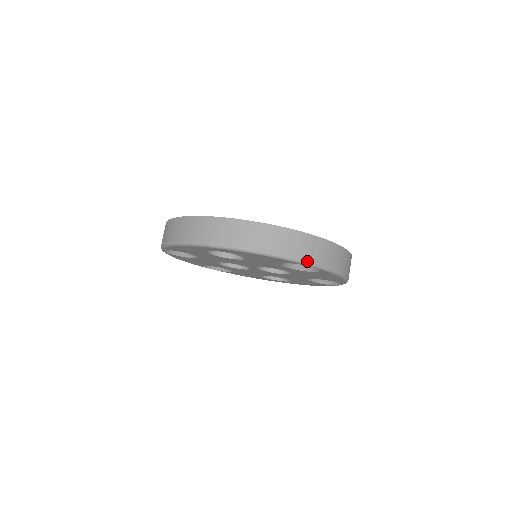
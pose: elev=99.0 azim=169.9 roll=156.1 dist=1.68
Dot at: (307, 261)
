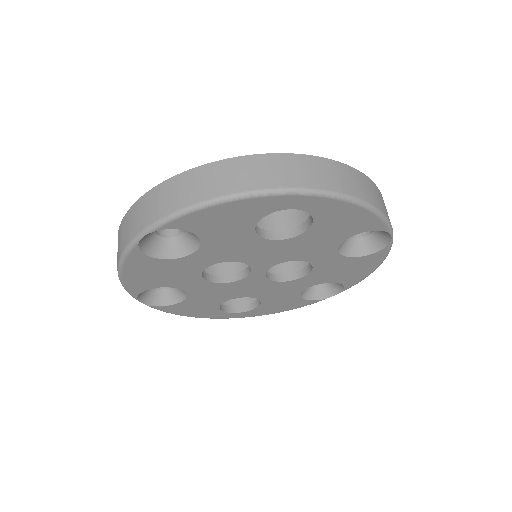
Dot at: (391, 226)
